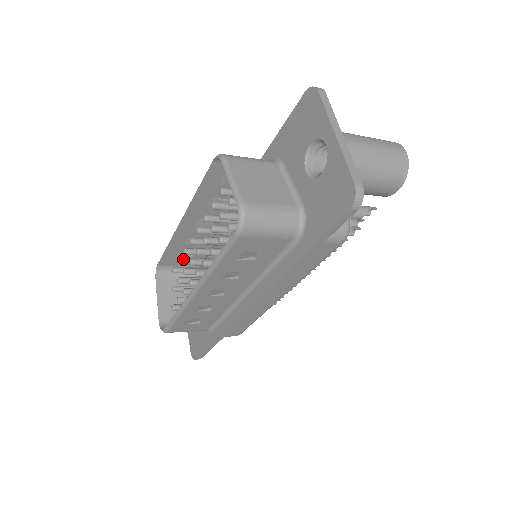
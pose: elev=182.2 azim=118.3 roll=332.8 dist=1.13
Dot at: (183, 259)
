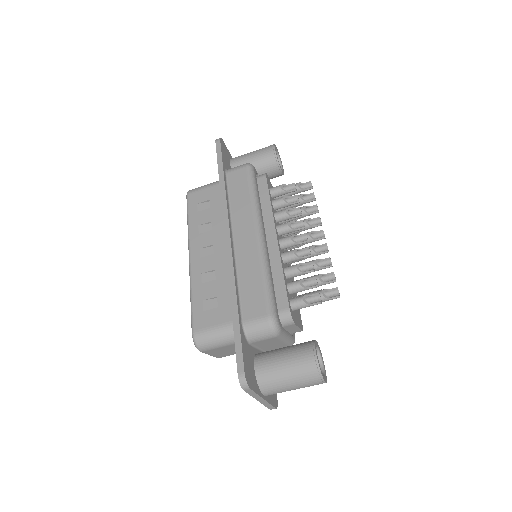
Dot at: occluded
